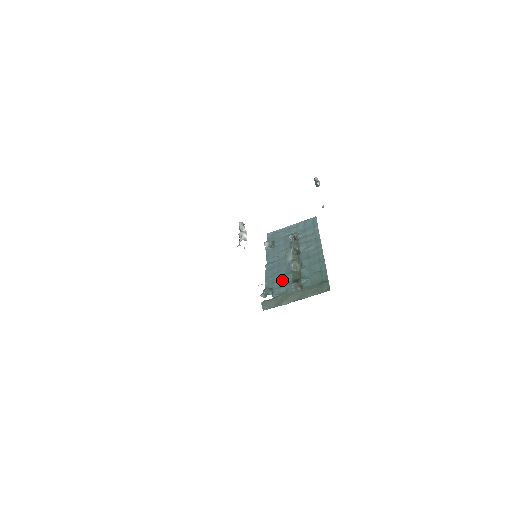
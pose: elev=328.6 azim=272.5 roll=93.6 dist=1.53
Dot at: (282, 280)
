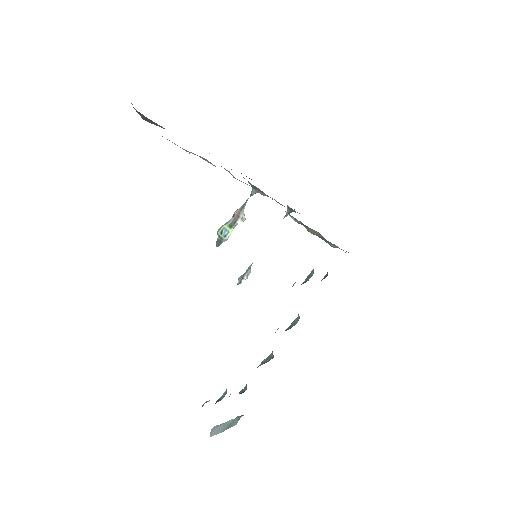
Dot at: occluded
